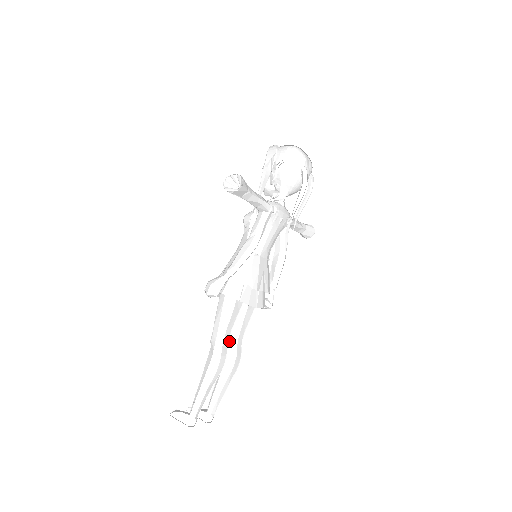
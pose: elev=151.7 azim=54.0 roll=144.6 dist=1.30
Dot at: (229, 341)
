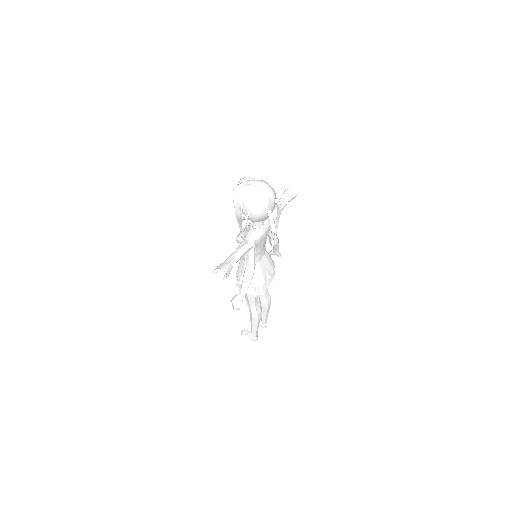
Dot at: (259, 296)
